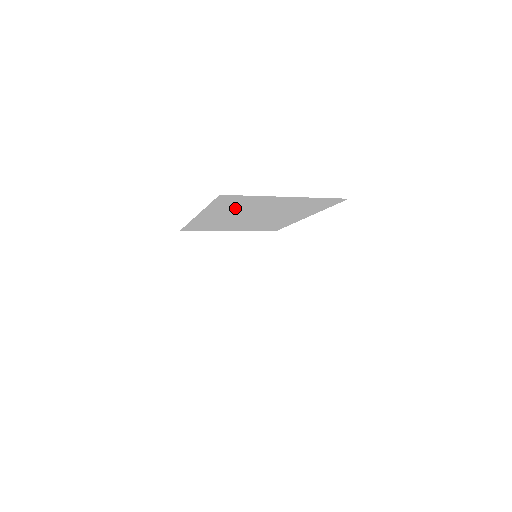
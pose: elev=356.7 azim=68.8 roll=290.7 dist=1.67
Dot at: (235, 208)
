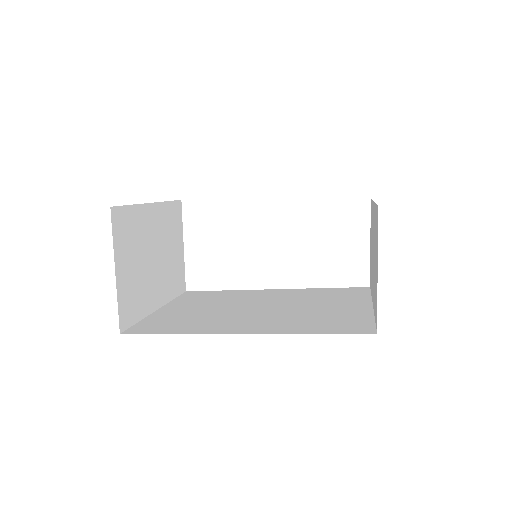
Dot at: occluded
